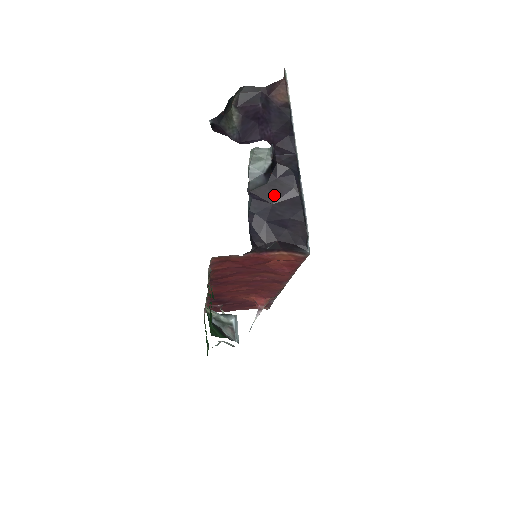
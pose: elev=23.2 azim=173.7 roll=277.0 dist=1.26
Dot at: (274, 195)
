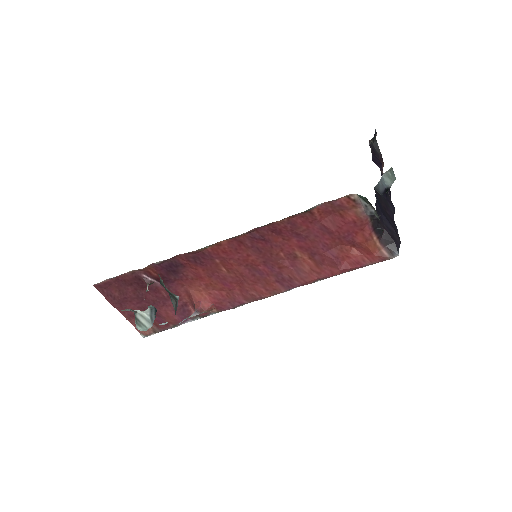
Dot at: (384, 205)
